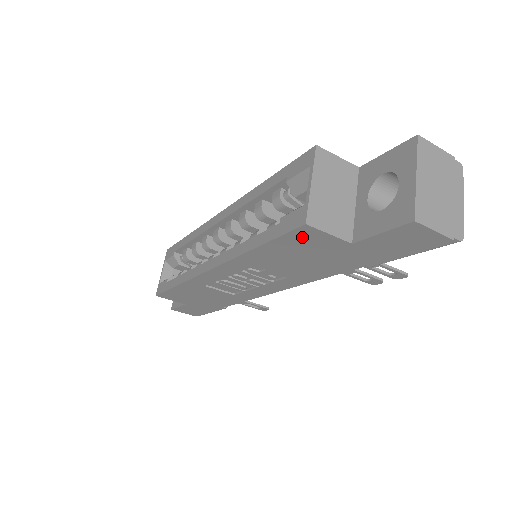
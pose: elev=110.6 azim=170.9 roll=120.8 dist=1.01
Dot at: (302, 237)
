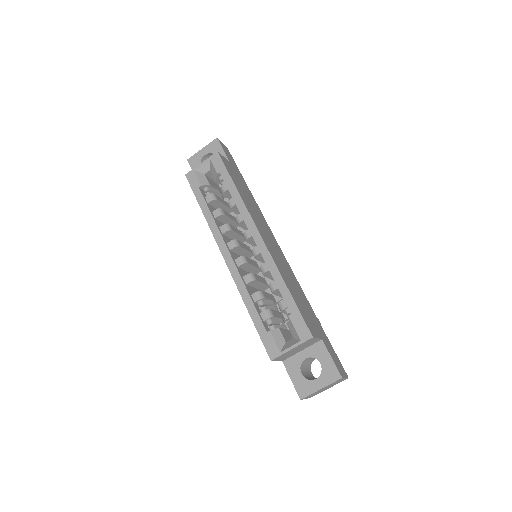
Dot at: occluded
